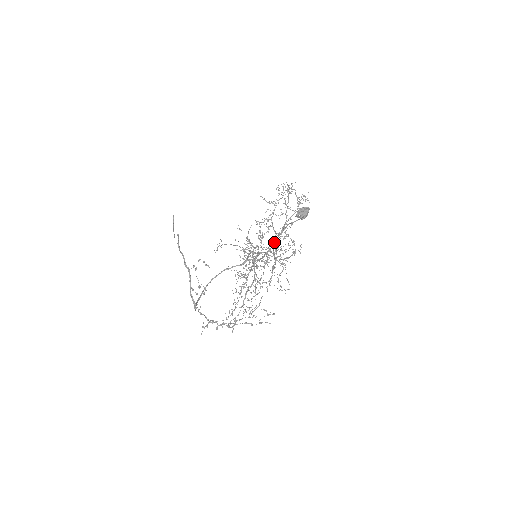
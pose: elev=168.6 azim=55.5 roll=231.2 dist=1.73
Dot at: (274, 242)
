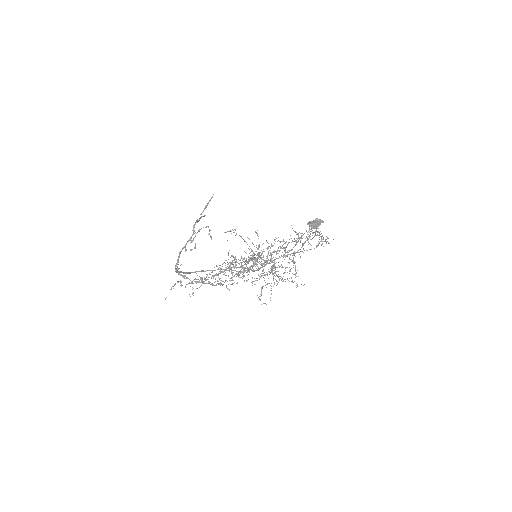
Dot at: (279, 256)
